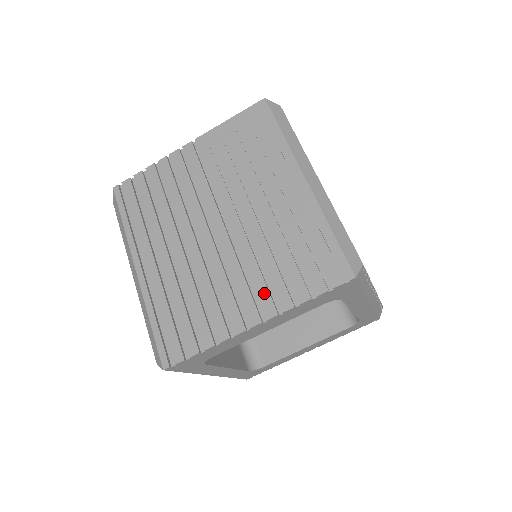
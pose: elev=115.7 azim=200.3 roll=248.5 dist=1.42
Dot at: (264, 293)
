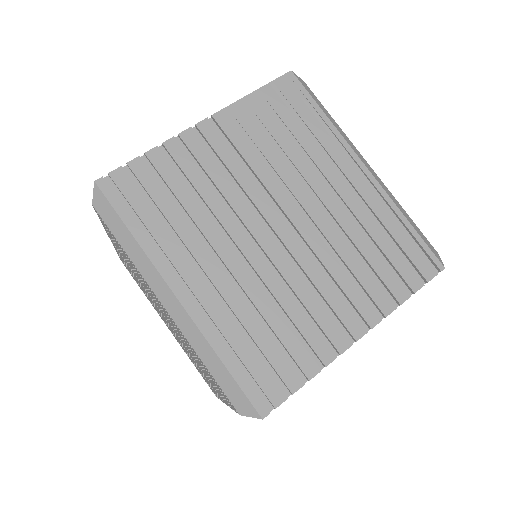
Dot at: (360, 299)
